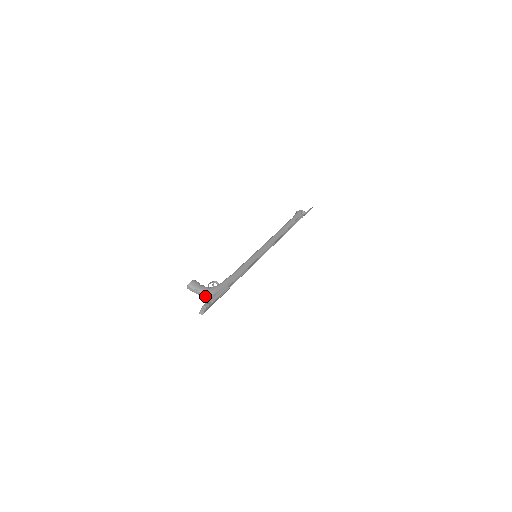
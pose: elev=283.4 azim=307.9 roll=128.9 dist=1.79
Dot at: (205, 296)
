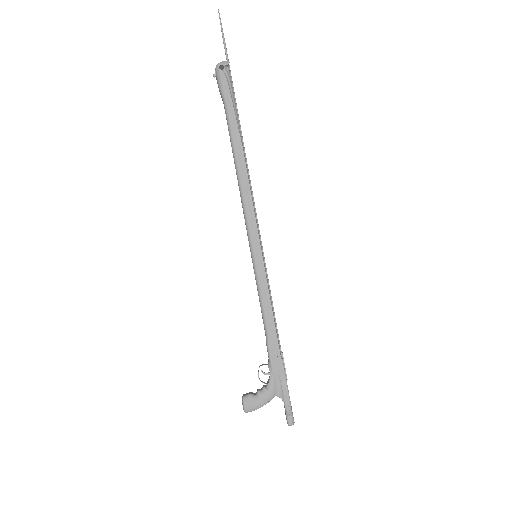
Dot at: (272, 397)
